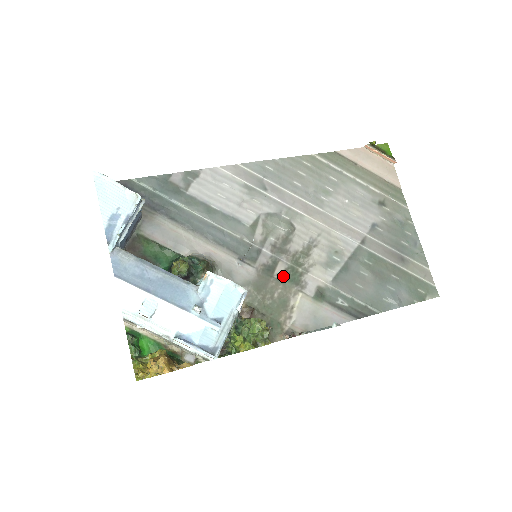
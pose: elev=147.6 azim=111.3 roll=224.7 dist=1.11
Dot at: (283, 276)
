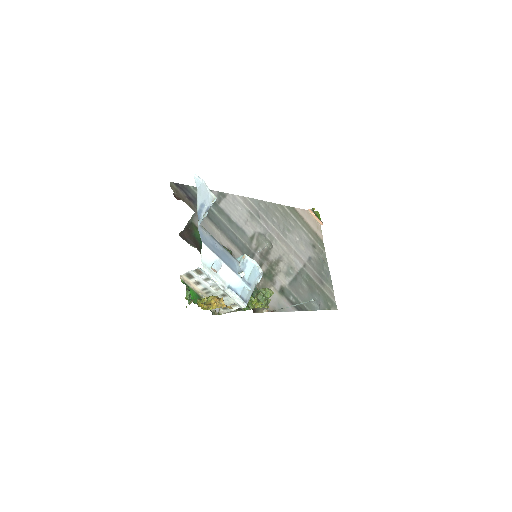
Dot at: (264, 274)
